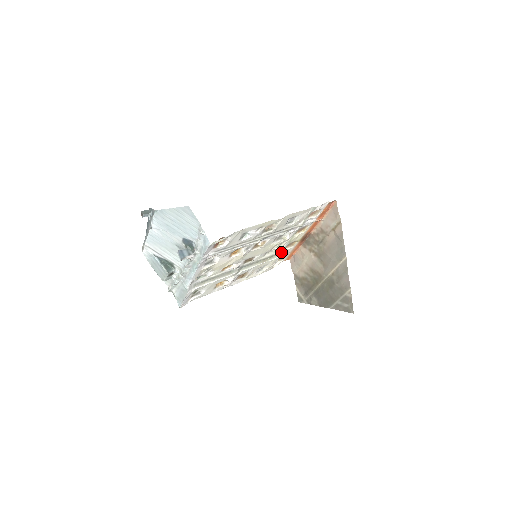
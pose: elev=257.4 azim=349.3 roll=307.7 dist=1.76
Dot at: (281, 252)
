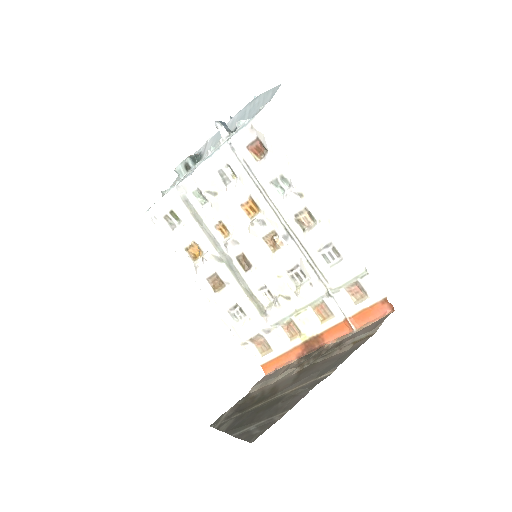
Dot at: (274, 324)
